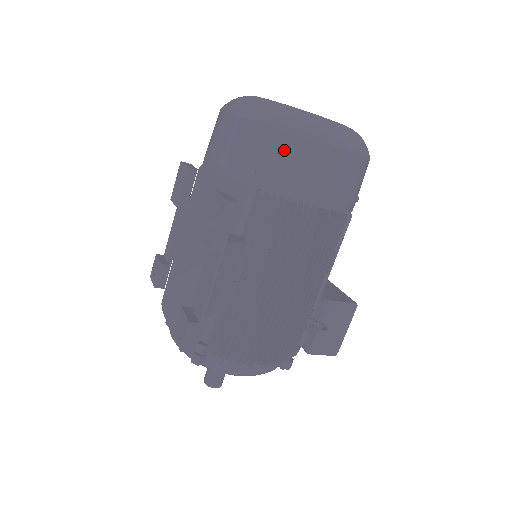
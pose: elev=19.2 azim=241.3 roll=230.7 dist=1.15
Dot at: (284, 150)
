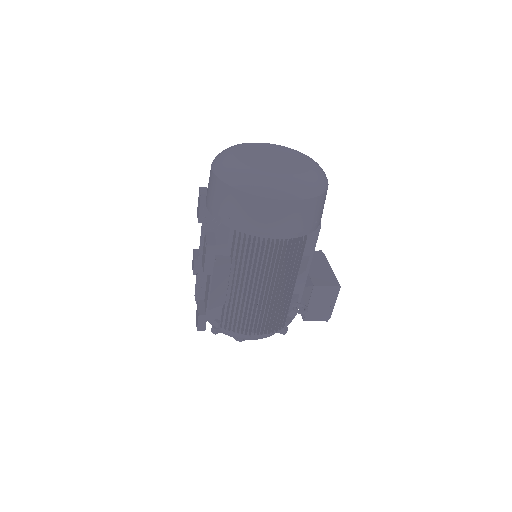
Dot at: (245, 205)
